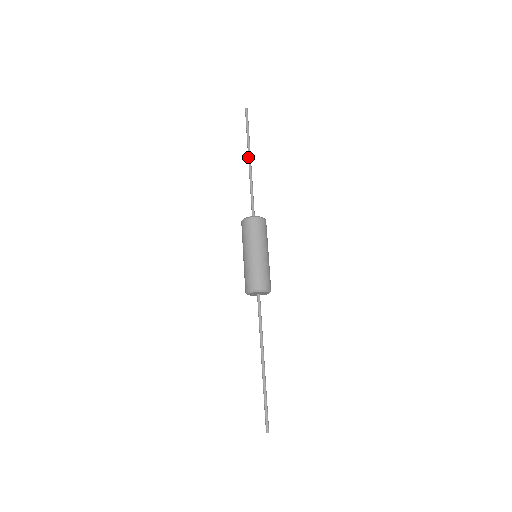
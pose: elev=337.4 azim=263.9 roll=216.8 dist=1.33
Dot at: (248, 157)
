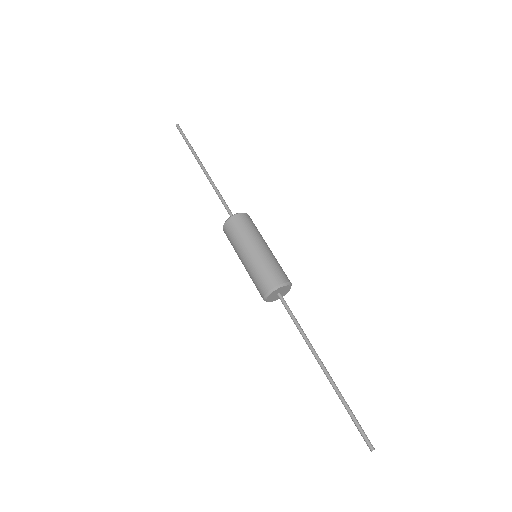
Dot at: (200, 165)
